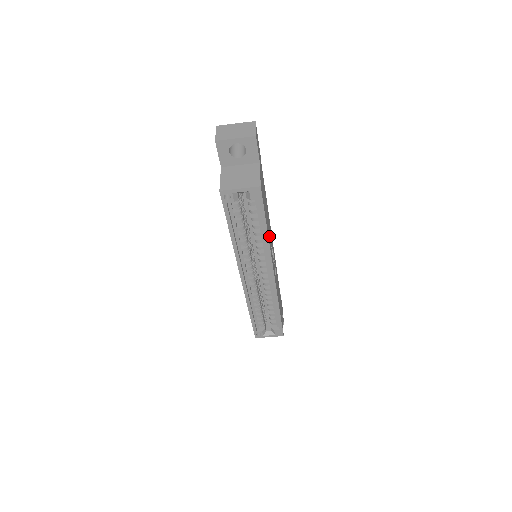
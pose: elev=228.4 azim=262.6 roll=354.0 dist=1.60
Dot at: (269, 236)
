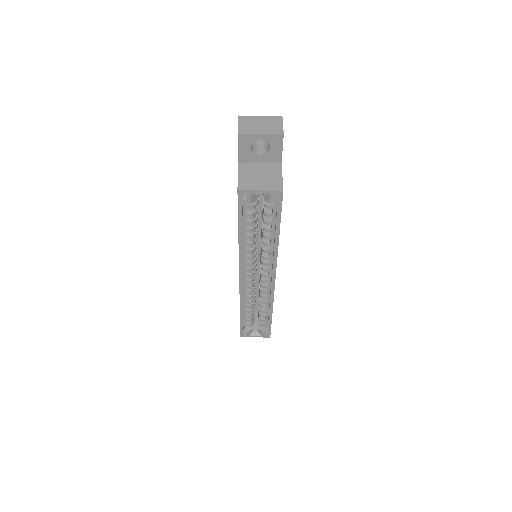
Dot at: occluded
